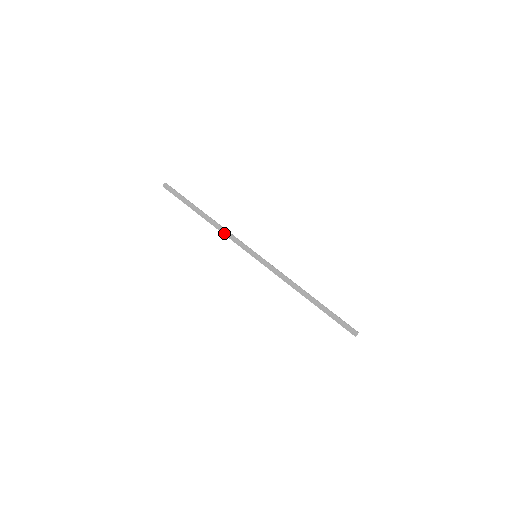
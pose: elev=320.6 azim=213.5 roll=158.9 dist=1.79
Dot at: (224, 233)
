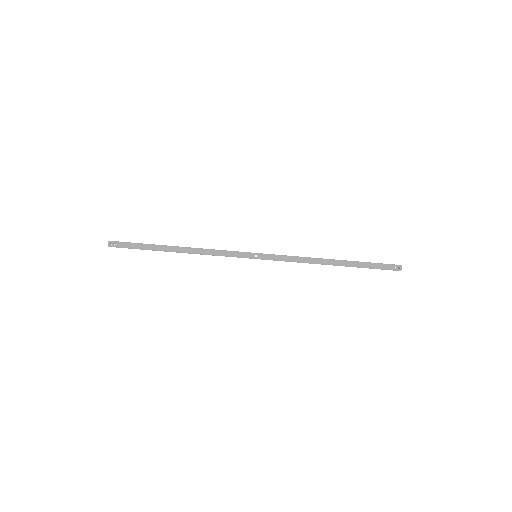
Dot at: (208, 252)
